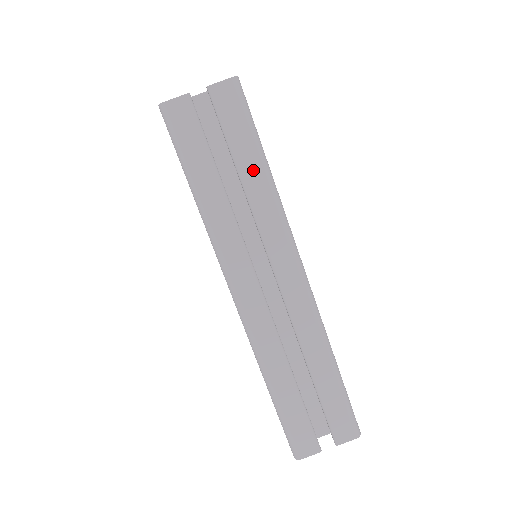
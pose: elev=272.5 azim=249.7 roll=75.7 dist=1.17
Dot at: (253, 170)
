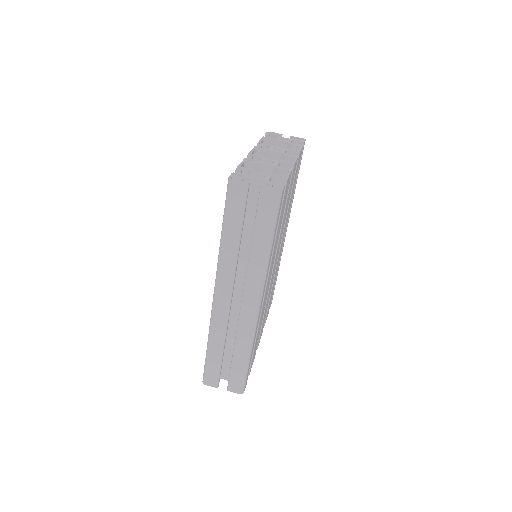
Dot at: (261, 242)
